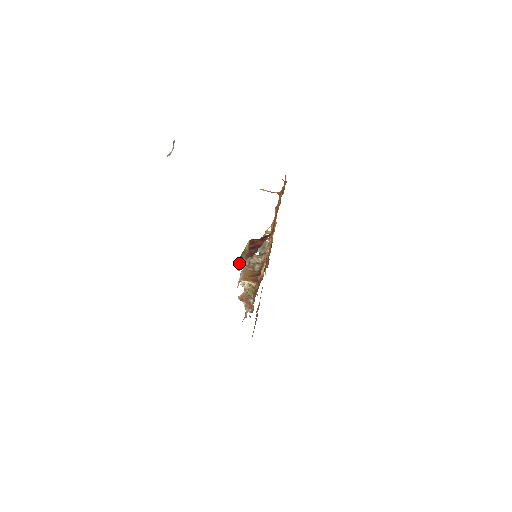
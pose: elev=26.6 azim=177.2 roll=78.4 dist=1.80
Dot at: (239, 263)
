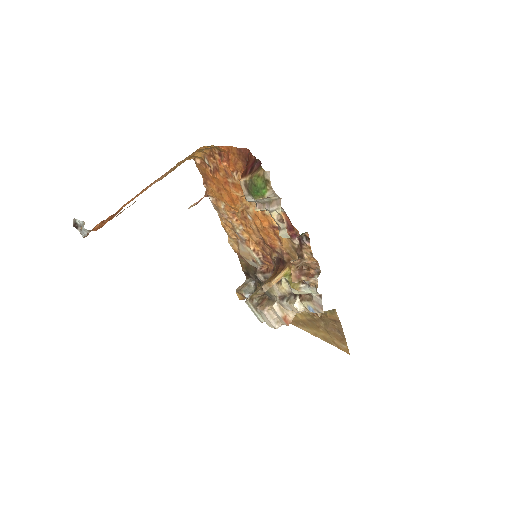
Dot at: (260, 186)
